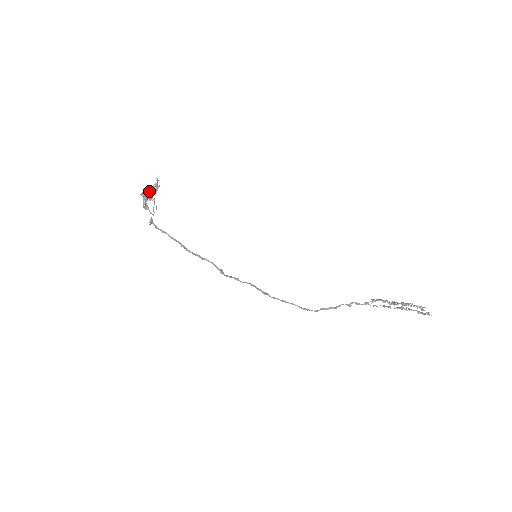
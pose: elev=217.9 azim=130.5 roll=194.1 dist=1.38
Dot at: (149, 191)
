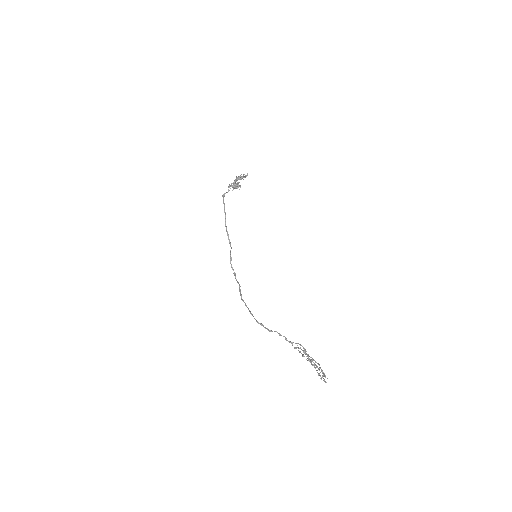
Dot at: occluded
